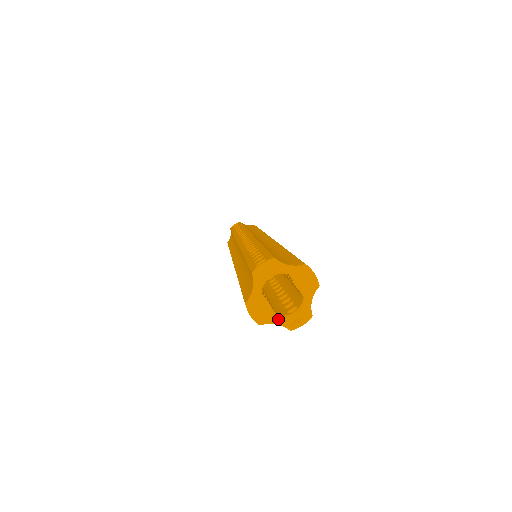
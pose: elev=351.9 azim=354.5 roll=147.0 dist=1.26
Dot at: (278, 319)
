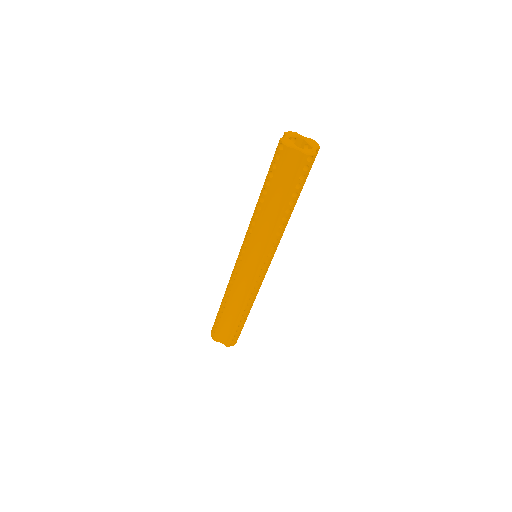
Dot at: (298, 148)
